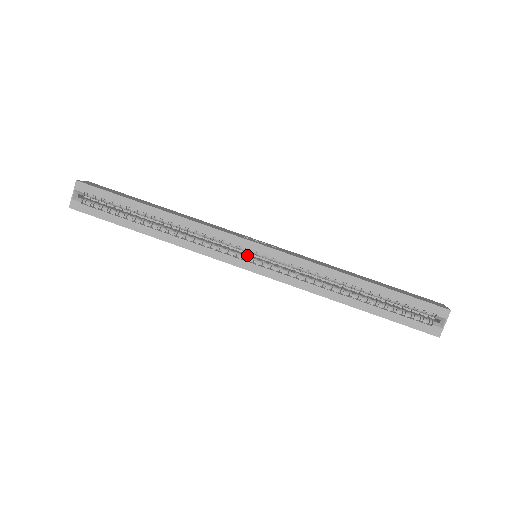
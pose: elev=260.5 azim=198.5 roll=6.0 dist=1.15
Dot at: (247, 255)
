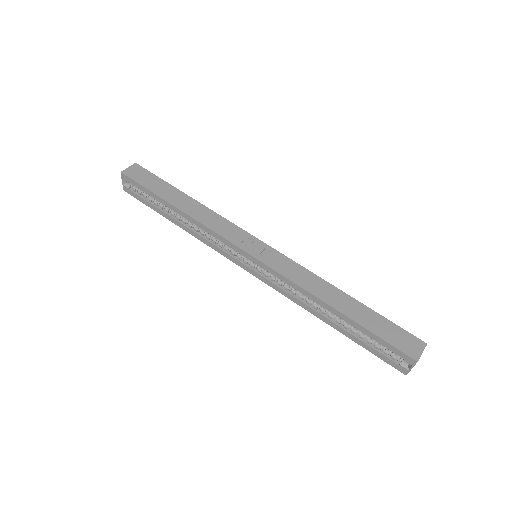
Dot at: occluded
